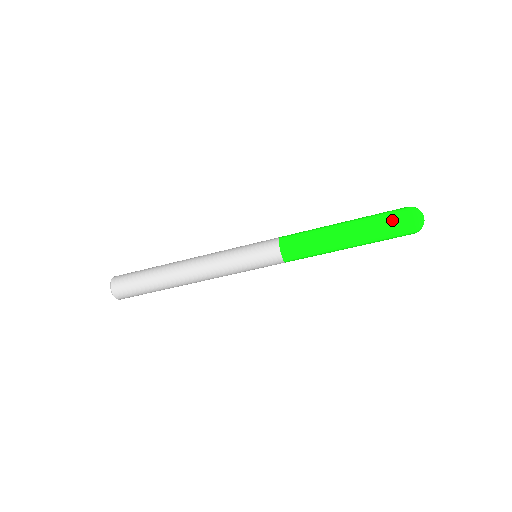
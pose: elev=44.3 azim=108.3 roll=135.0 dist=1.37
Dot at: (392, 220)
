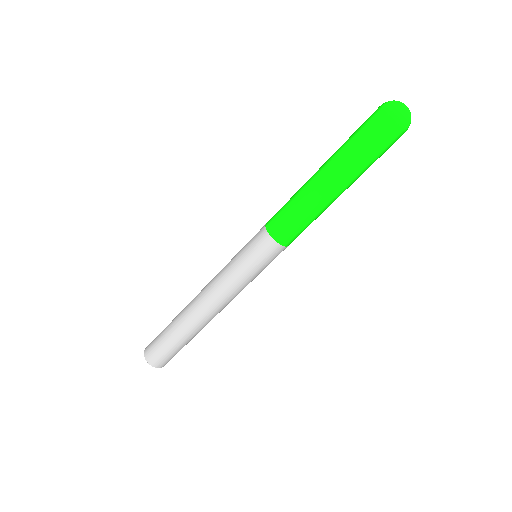
Dot at: (375, 139)
